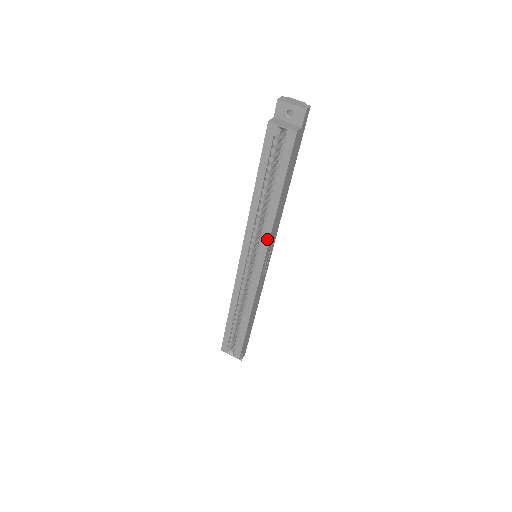
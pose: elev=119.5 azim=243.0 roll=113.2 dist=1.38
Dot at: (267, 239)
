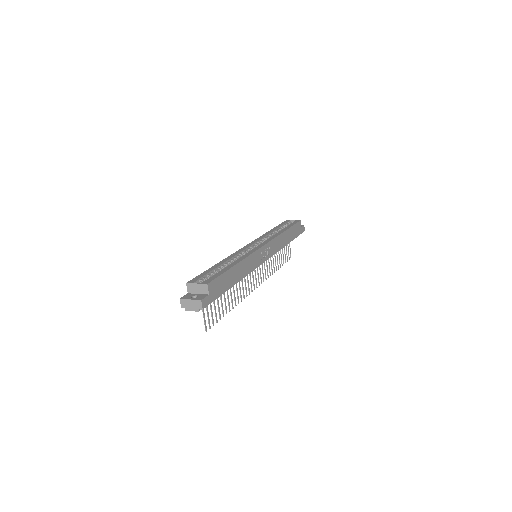
Dot at: (273, 238)
